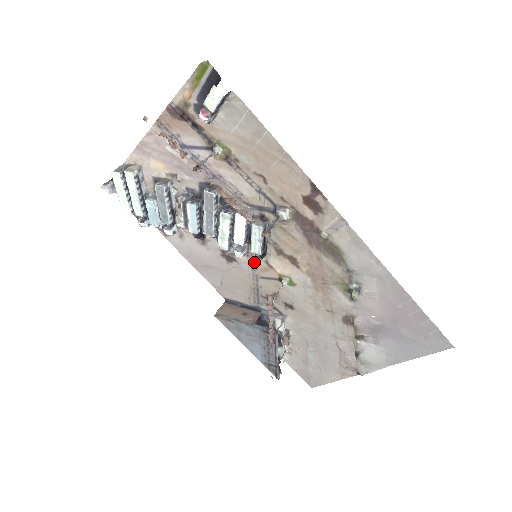
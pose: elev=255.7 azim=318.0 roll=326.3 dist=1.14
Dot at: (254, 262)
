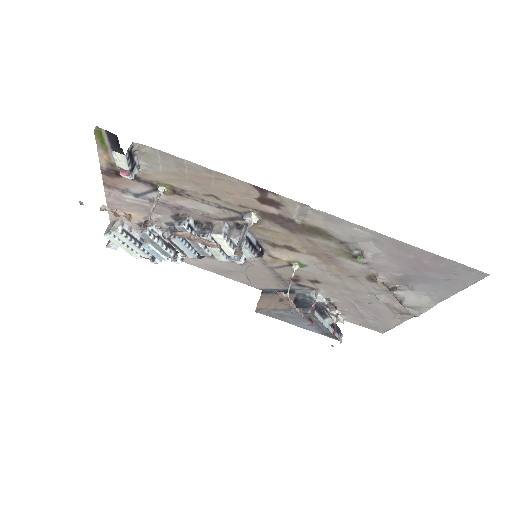
Dot at: (260, 259)
